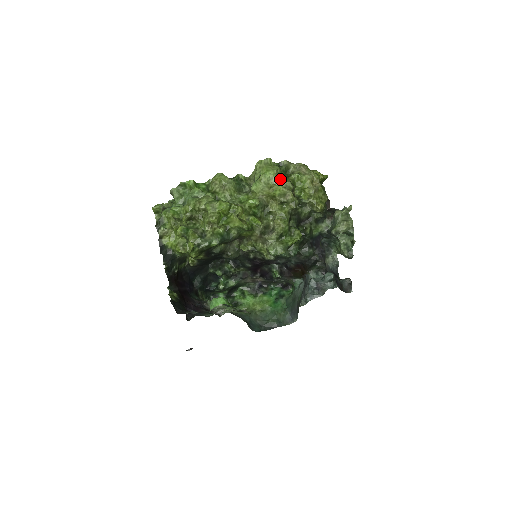
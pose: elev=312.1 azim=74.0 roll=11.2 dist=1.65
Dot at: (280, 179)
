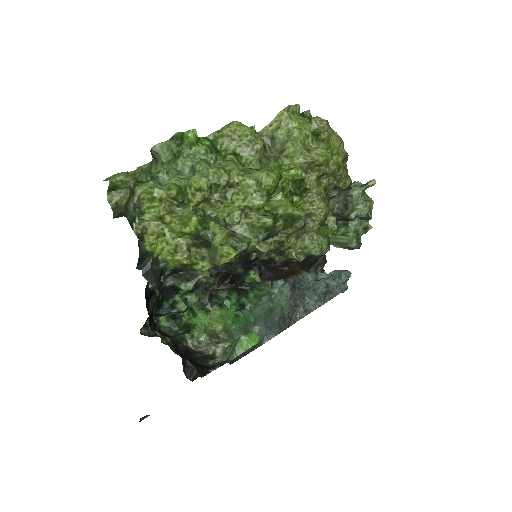
Dot at: occluded
